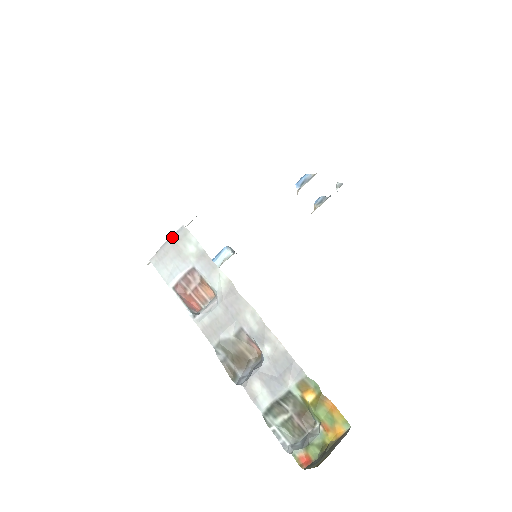
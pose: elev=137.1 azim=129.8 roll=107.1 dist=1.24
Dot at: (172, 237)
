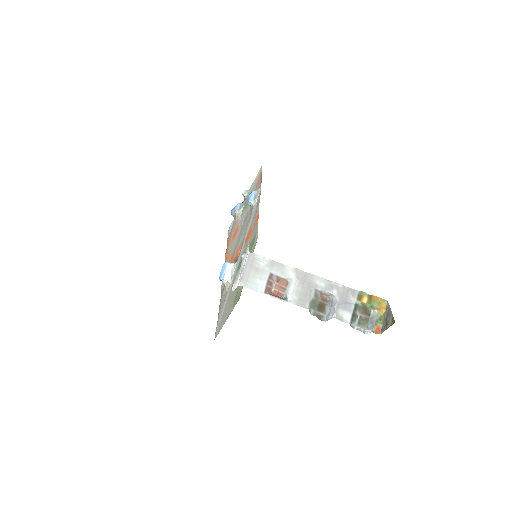
Dot at: (247, 263)
